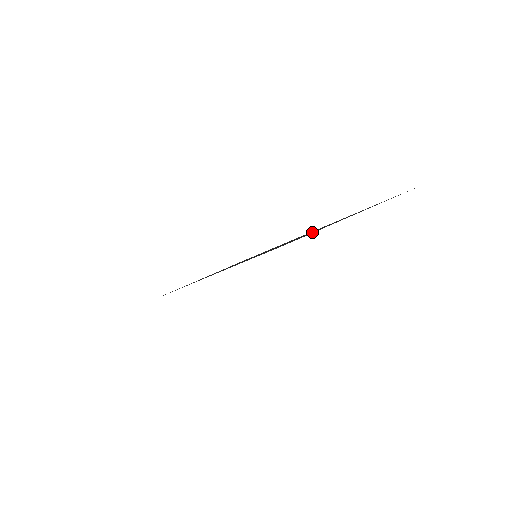
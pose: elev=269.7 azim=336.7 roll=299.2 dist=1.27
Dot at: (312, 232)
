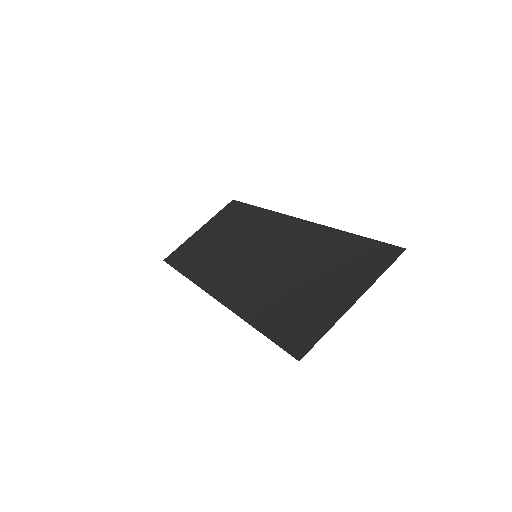
Dot at: (313, 302)
